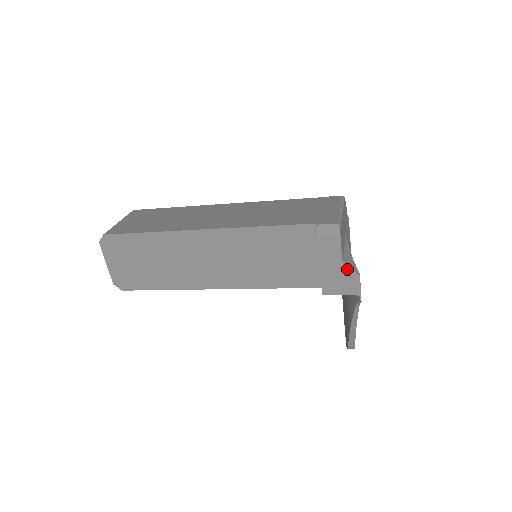
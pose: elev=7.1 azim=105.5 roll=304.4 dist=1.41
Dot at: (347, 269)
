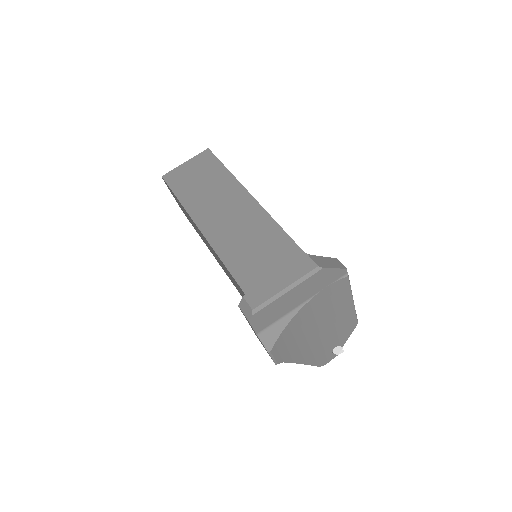
Dot at: (261, 341)
